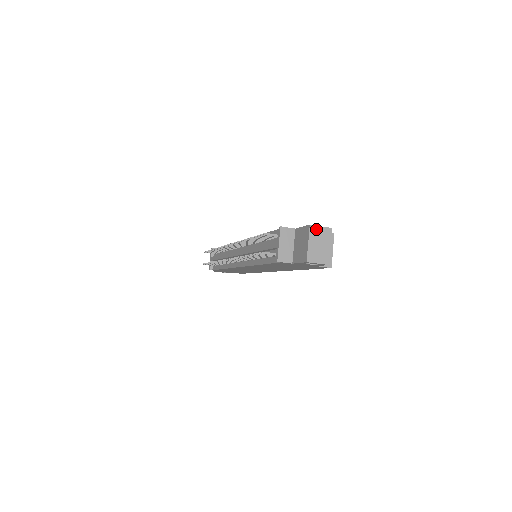
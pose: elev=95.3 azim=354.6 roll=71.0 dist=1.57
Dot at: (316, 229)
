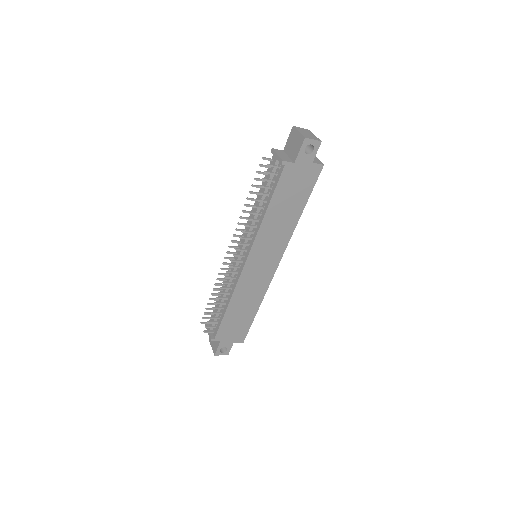
Dot at: (299, 128)
